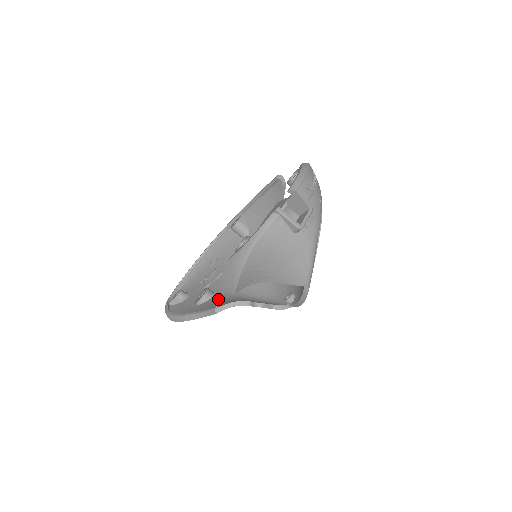
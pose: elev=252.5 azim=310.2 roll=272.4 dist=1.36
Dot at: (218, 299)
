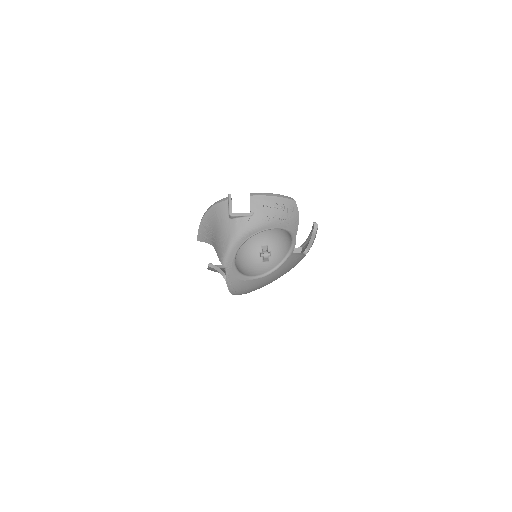
Dot at: occluded
